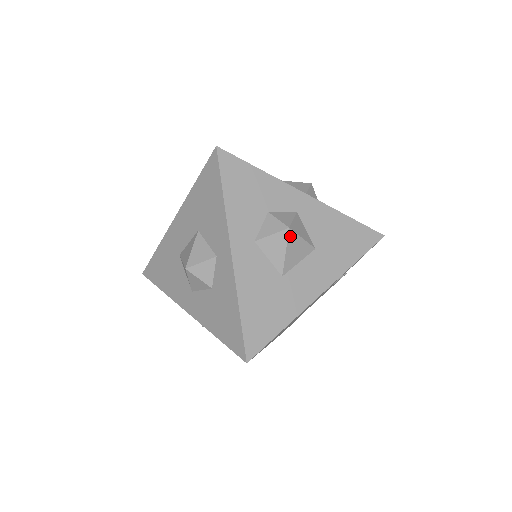
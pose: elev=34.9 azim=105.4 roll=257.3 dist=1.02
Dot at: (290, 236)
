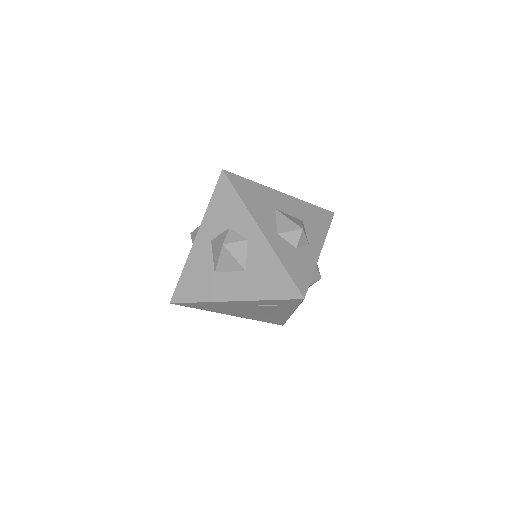
Dot at: (223, 250)
